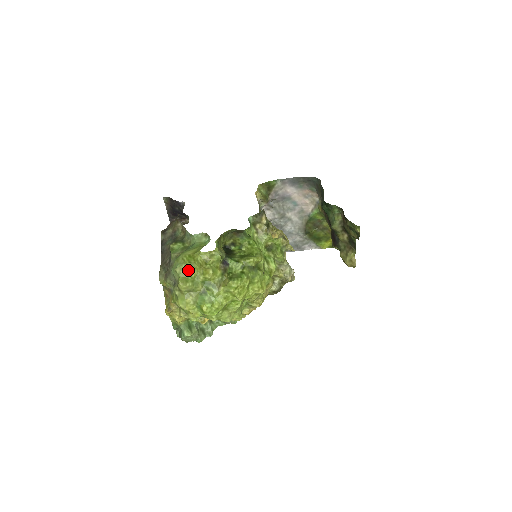
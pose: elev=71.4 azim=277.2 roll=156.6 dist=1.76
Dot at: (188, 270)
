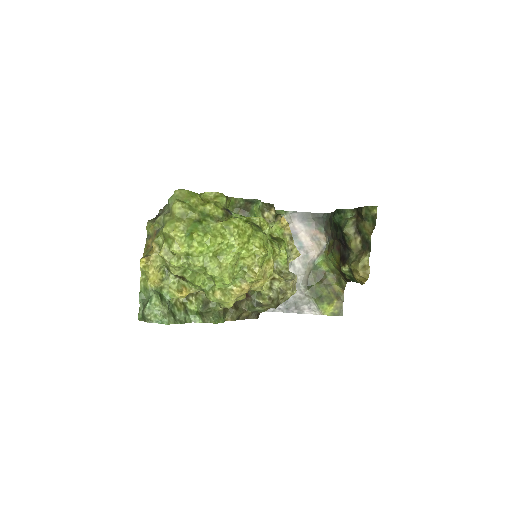
Dot at: (188, 195)
